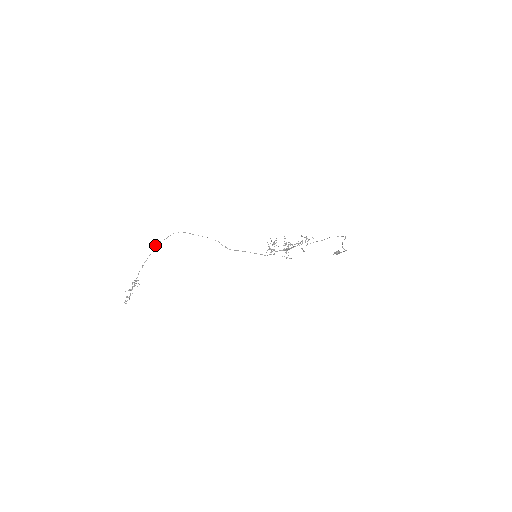
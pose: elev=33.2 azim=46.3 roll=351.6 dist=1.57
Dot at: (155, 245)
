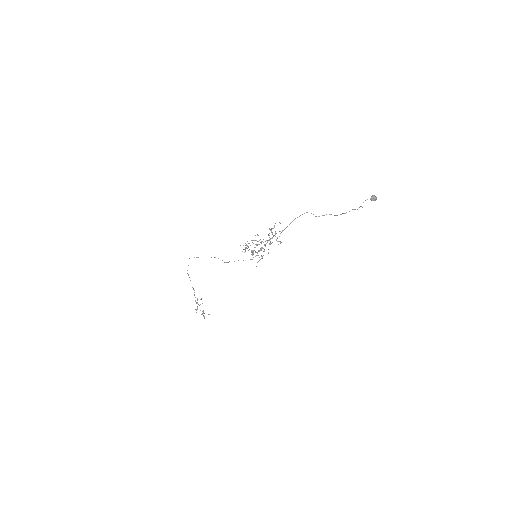
Dot at: occluded
